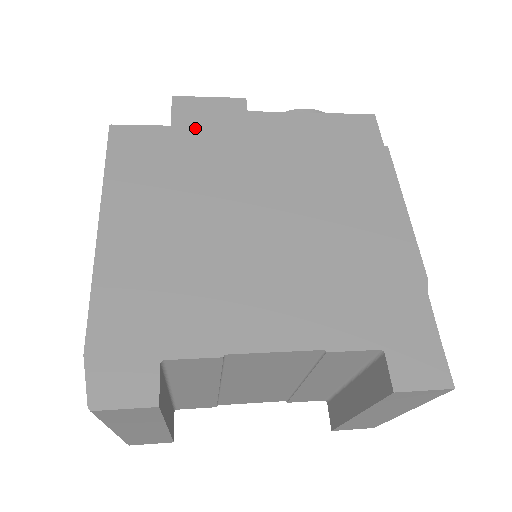
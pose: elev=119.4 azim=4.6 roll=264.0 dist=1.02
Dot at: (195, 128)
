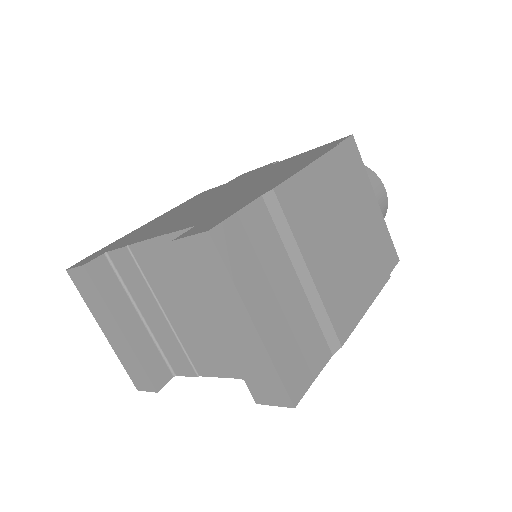
Dot at: occluded
